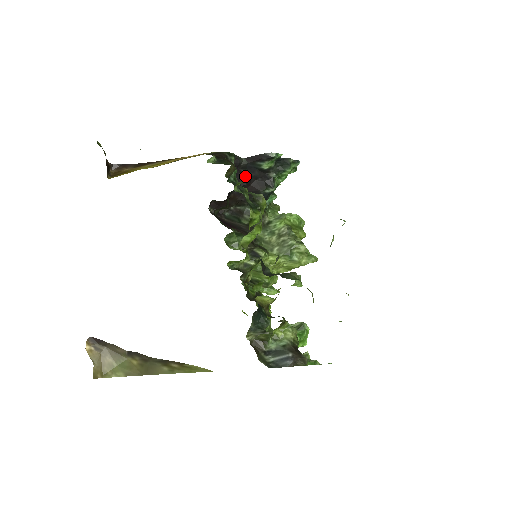
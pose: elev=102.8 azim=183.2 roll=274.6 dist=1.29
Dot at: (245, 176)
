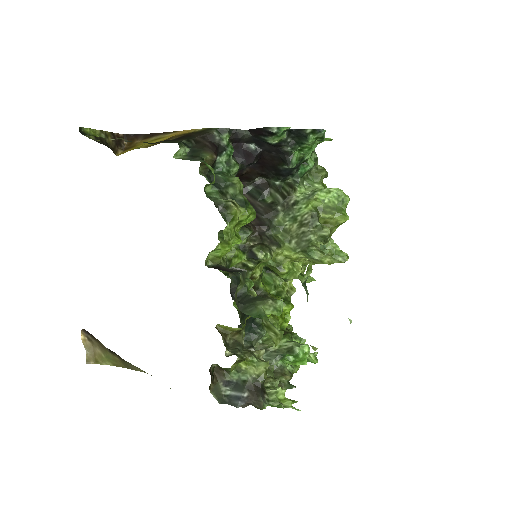
Dot at: (251, 152)
